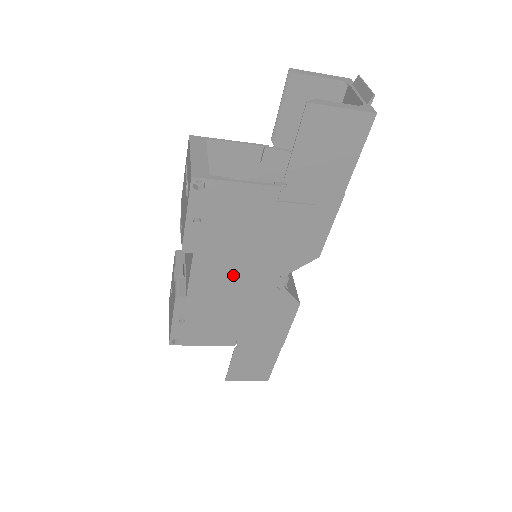
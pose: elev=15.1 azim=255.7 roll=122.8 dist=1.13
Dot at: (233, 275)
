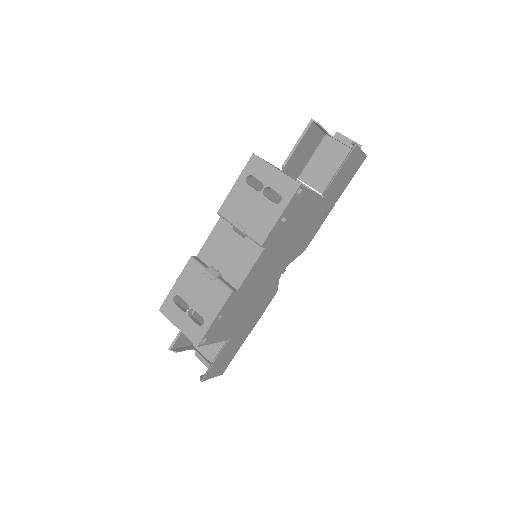
Dot at: (268, 268)
